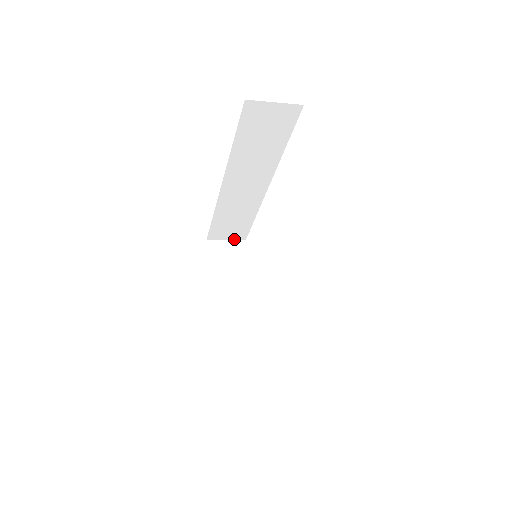
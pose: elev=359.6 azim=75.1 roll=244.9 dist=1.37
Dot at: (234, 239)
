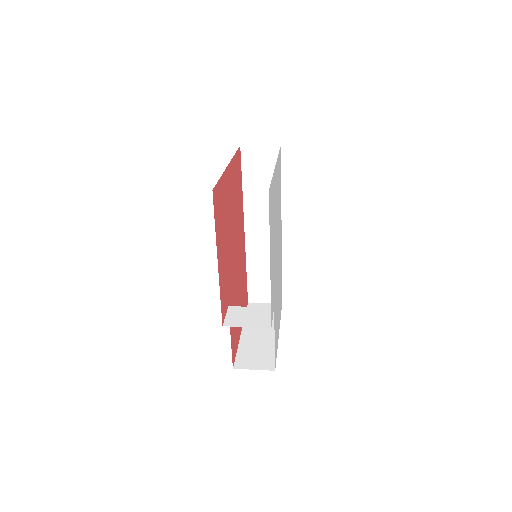
Dot at: occluded
